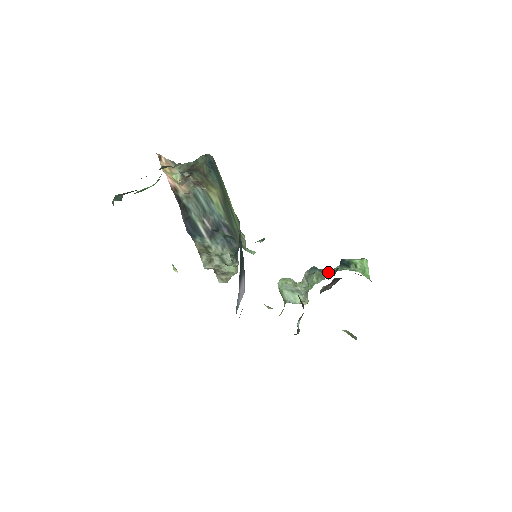
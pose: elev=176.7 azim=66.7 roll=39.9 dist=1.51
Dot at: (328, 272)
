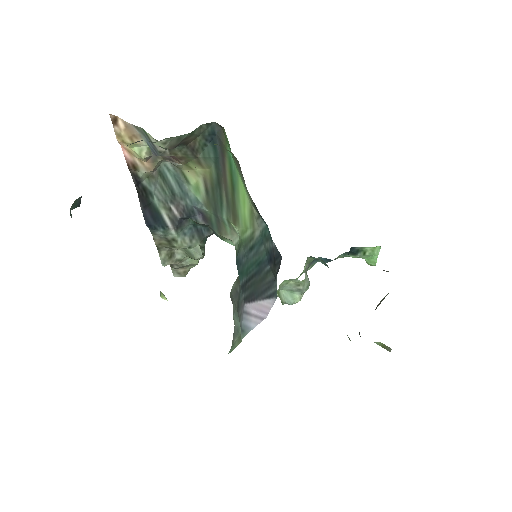
Dot at: (327, 261)
